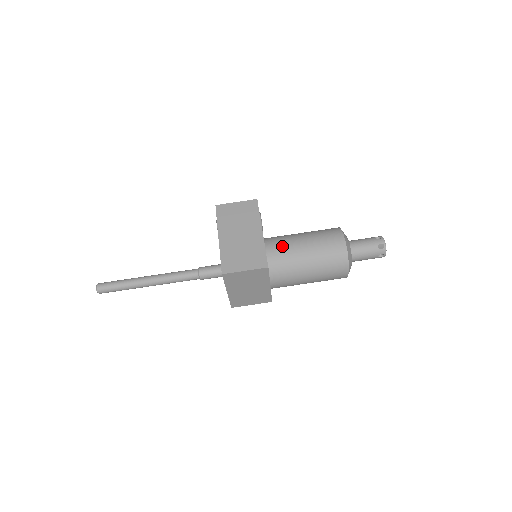
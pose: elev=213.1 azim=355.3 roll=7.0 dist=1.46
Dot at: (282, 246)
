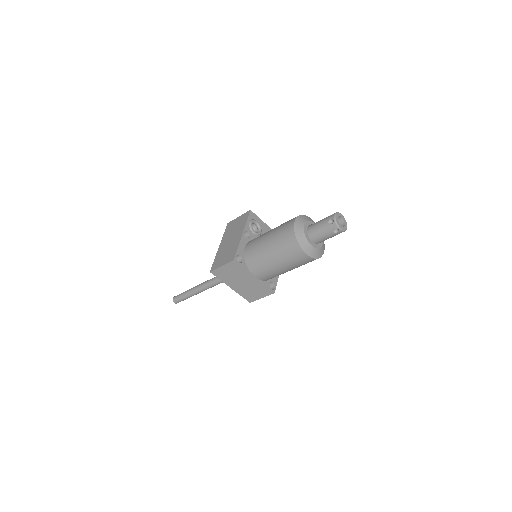
Dot at: (255, 242)
